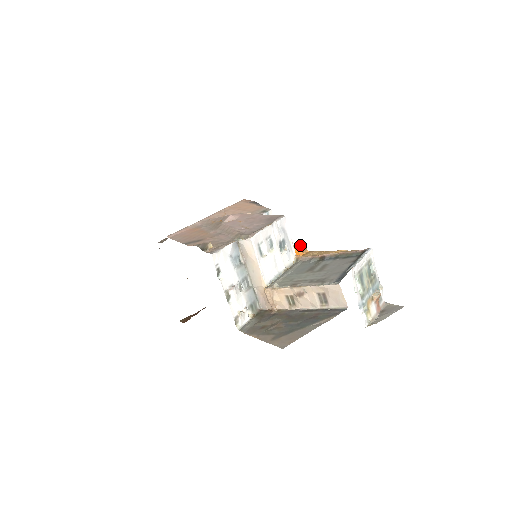
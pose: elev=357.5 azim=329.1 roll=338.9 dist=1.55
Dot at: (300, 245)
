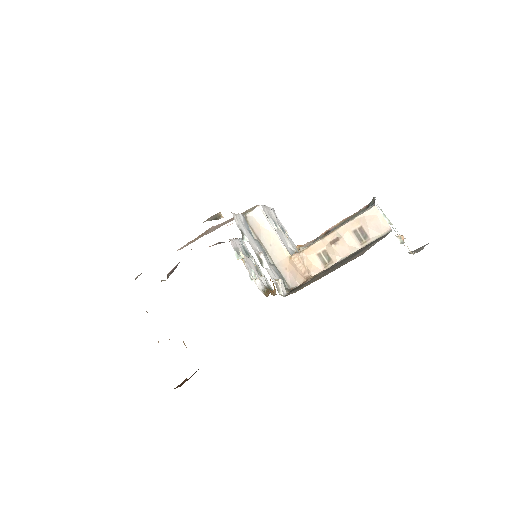
Dot at: occluded
